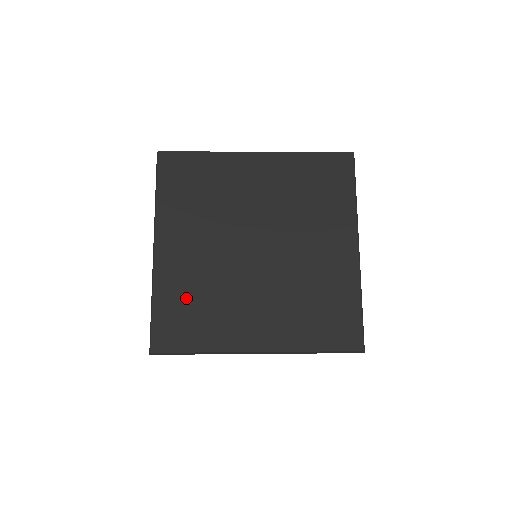
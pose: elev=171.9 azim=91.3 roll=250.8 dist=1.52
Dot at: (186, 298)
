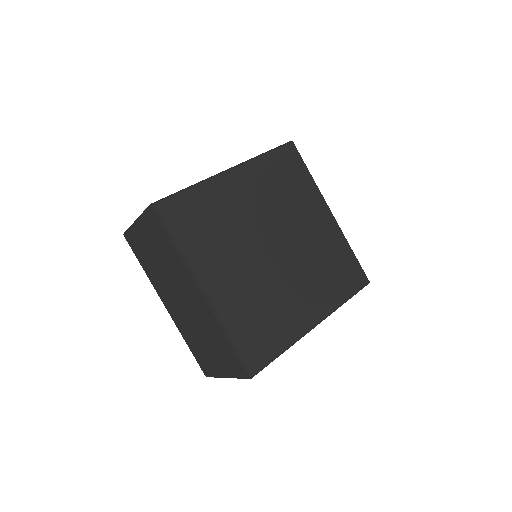
Dot at: (252, 317)
